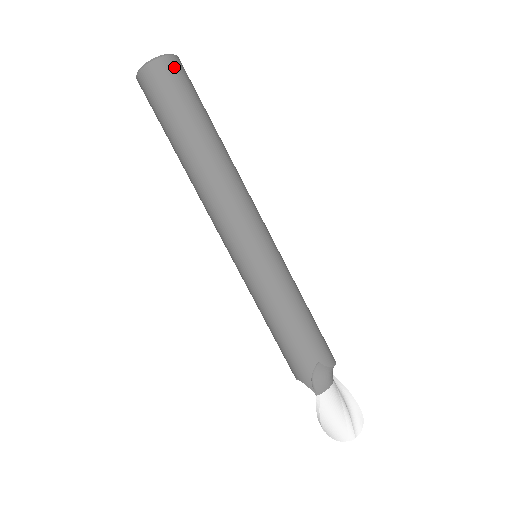
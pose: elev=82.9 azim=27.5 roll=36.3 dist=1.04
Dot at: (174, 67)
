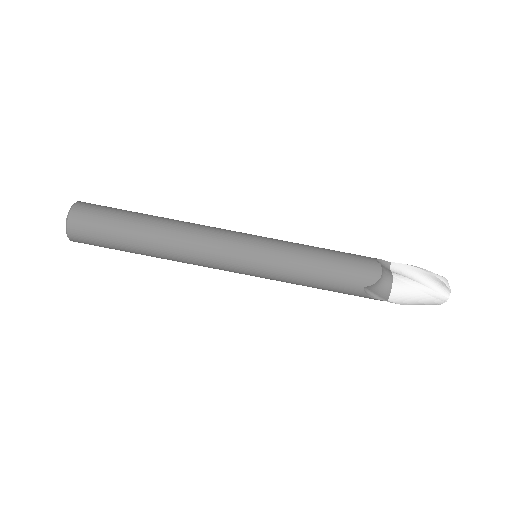
Dot at: (78, 224)
